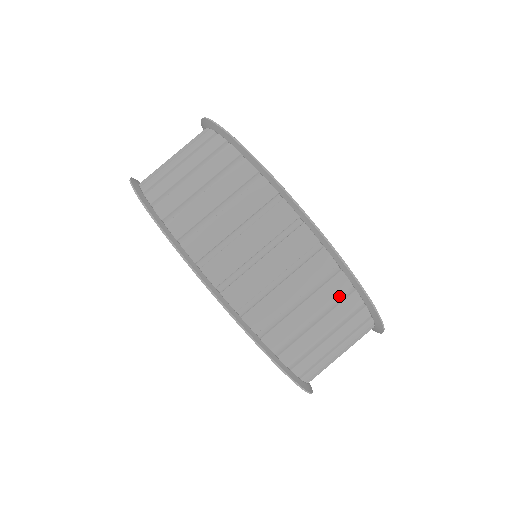
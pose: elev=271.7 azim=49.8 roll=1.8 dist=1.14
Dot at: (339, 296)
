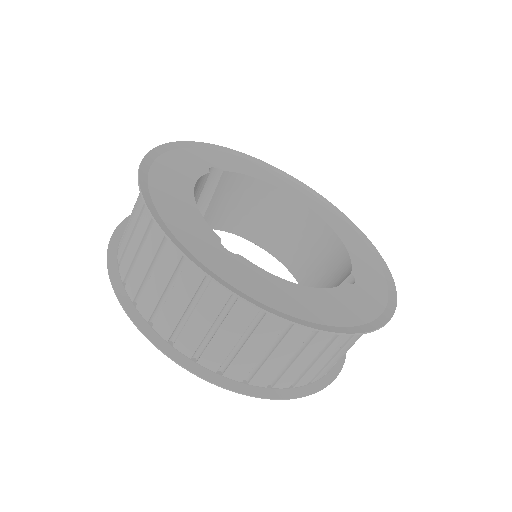
Dot at: occluded
